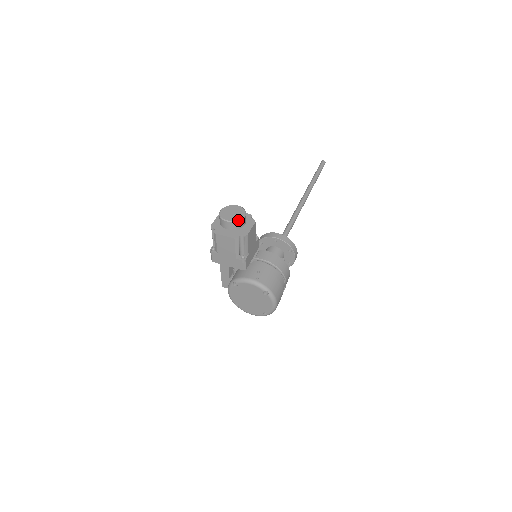
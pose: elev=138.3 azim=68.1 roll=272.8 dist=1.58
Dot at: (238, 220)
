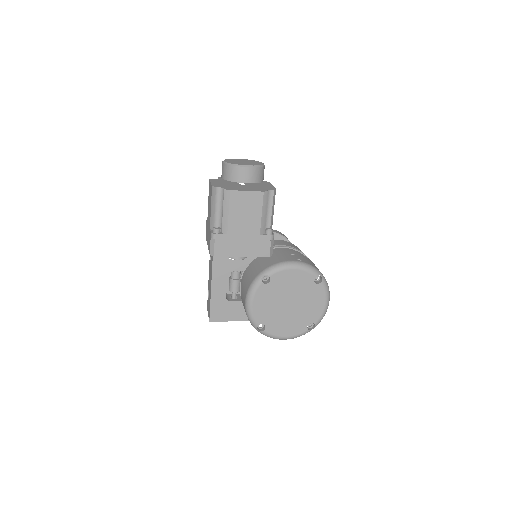
Dot at: (261, 165)
